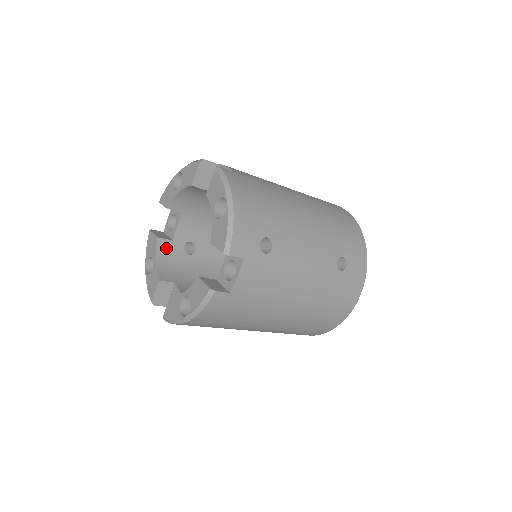
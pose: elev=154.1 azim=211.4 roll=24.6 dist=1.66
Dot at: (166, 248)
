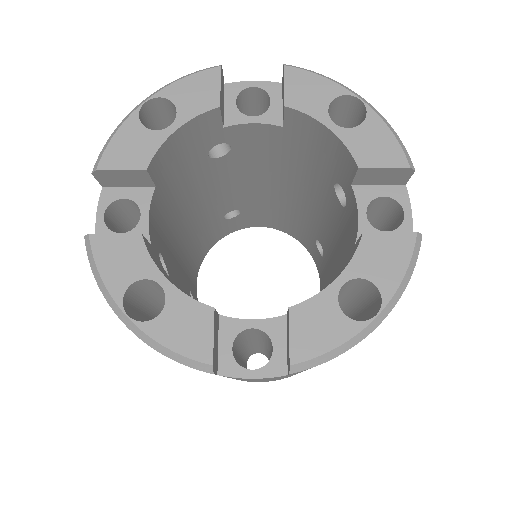
Dot at: (154, 258)
